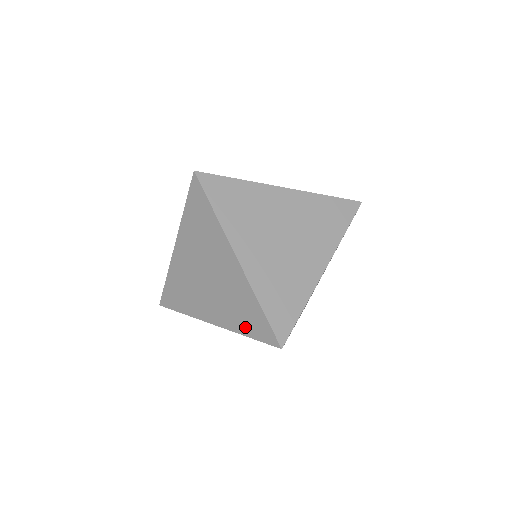
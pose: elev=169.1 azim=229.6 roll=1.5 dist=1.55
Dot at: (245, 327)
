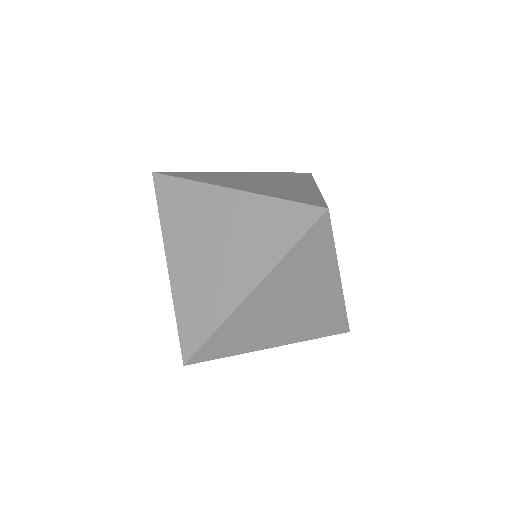
Dot at: occluded
